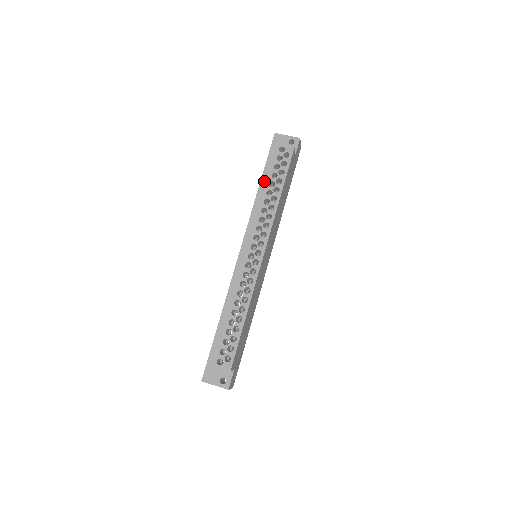
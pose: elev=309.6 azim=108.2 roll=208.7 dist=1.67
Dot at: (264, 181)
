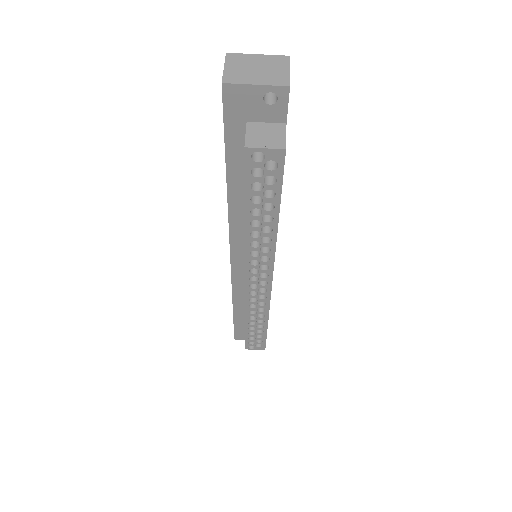
Dot at: (233, 177)
